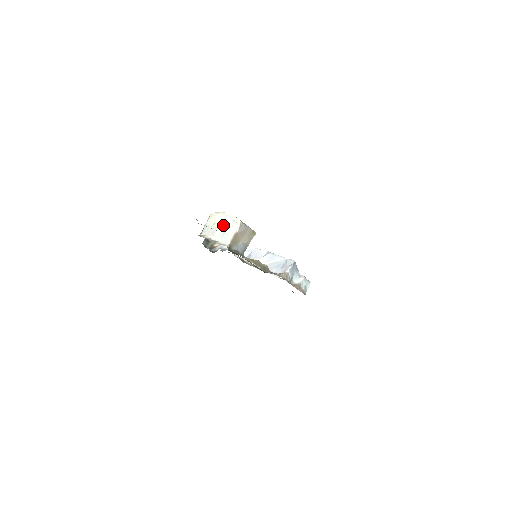
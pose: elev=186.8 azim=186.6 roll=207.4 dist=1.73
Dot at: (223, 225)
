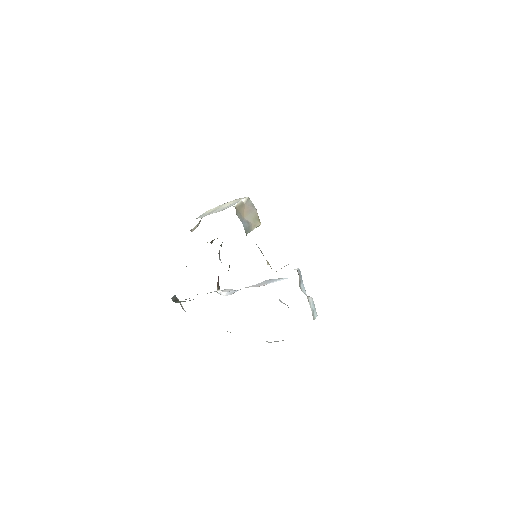
Dot at: (225, 205)
